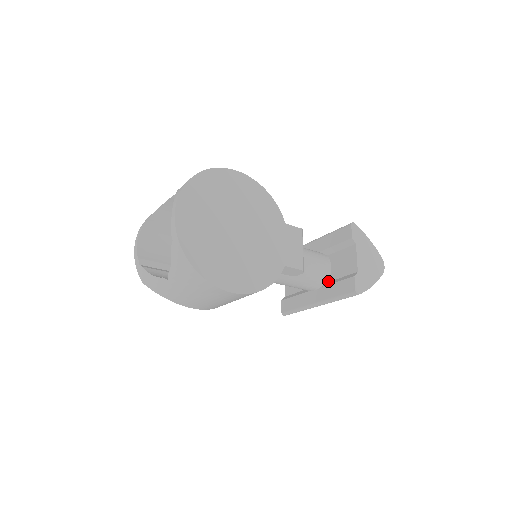
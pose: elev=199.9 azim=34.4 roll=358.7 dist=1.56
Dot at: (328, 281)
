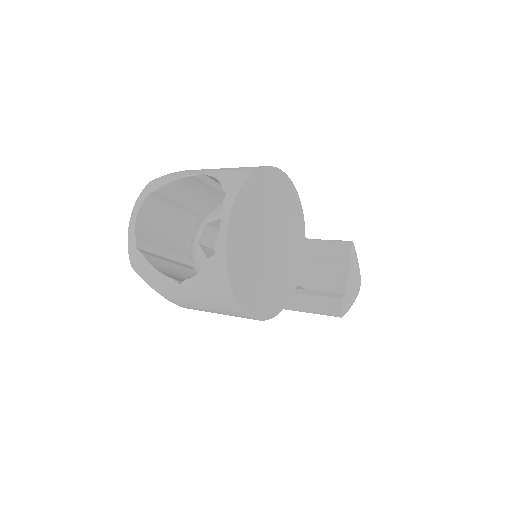
Dot at: (307, 289)
